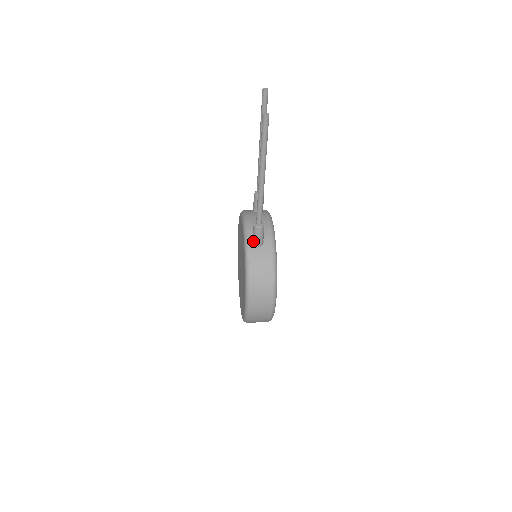
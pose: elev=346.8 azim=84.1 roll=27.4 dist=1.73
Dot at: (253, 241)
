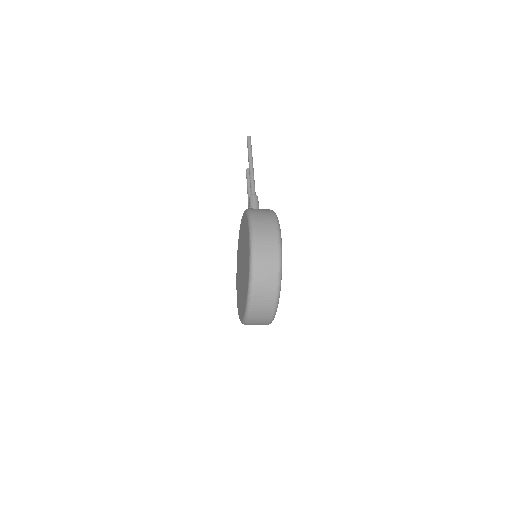
Dot at: (250, 207)
